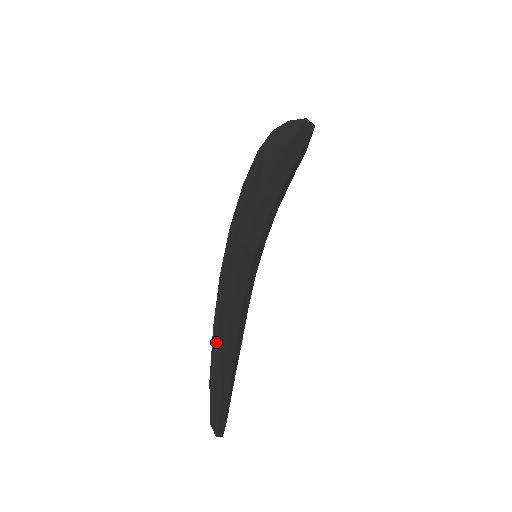
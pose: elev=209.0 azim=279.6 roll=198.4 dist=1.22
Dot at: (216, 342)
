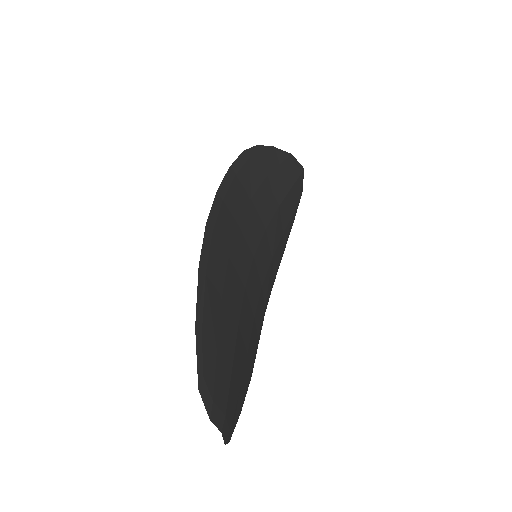
Dot at: (204, 287)
